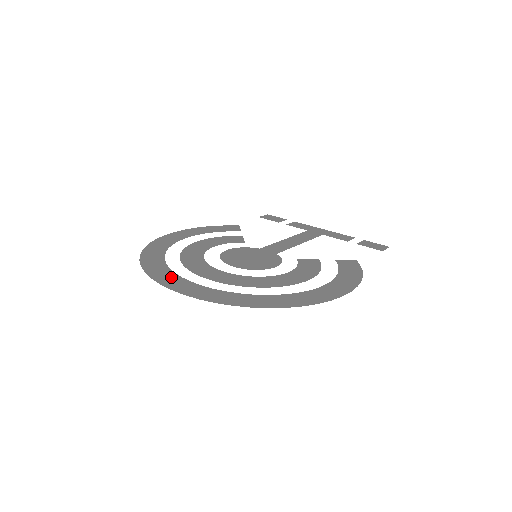
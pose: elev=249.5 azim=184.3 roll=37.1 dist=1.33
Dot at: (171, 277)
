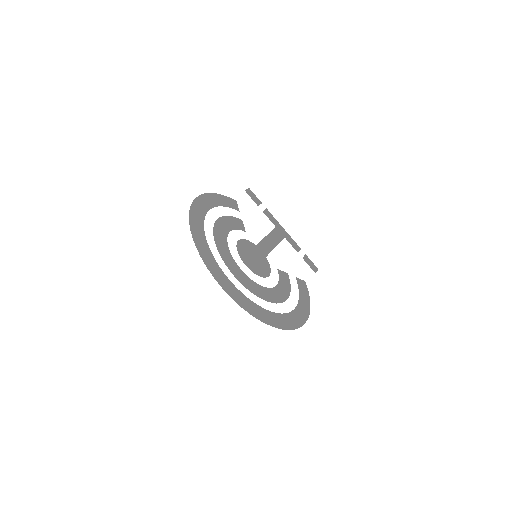
Dot at: (218, 271)
